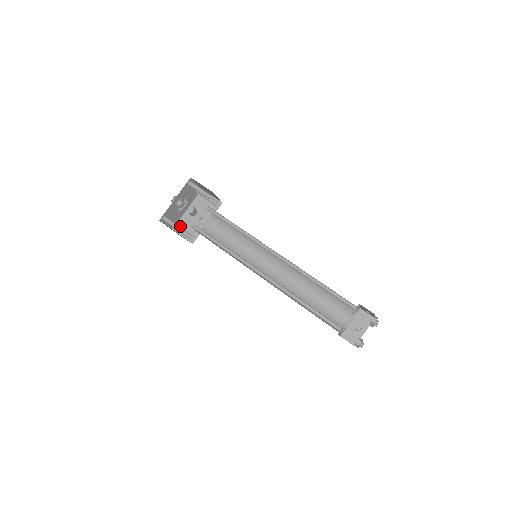
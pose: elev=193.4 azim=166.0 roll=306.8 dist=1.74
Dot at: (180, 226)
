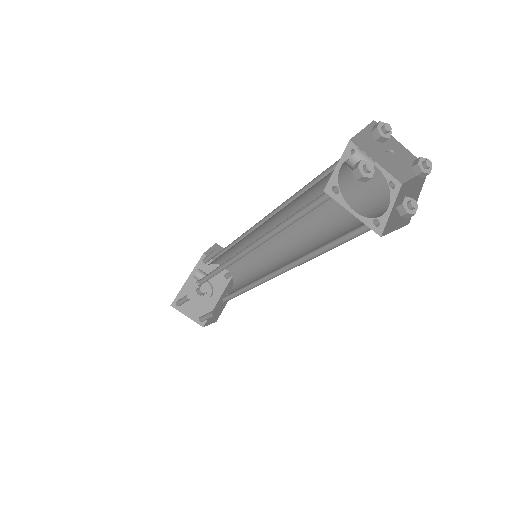
Dot at: (210, 318)
